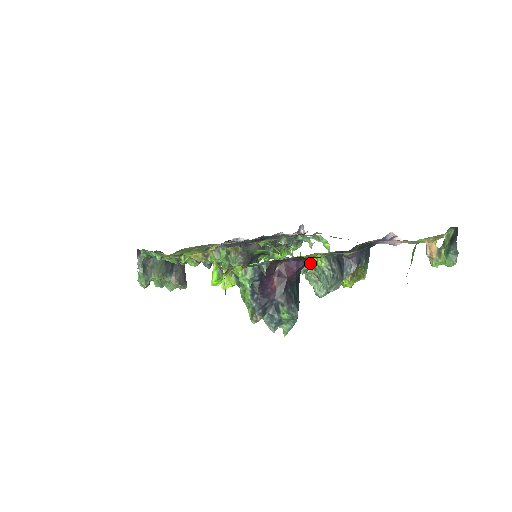
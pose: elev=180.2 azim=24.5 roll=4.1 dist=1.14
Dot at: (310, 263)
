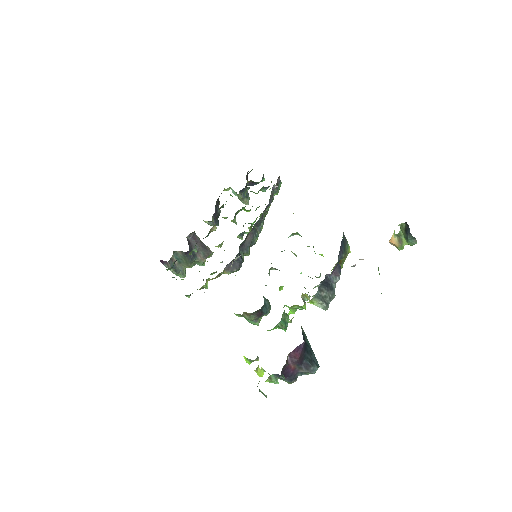
Dot at: (305, 298)
